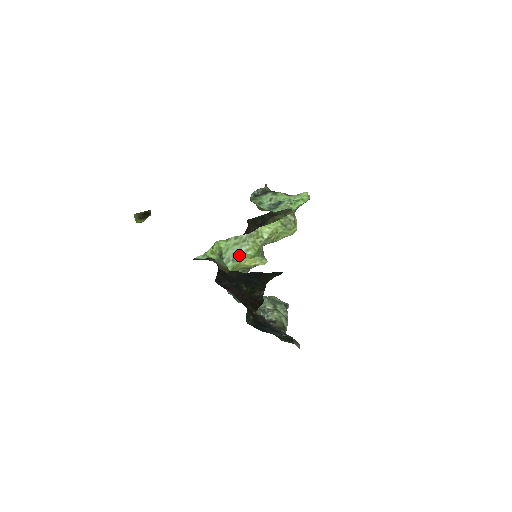
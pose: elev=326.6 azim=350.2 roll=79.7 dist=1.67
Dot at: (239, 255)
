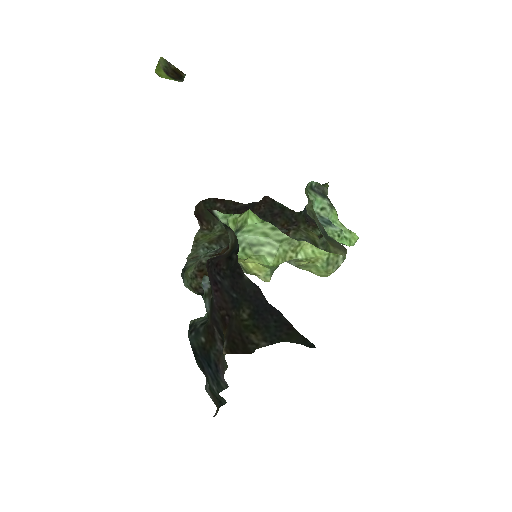
Dot at: (256, 250)
